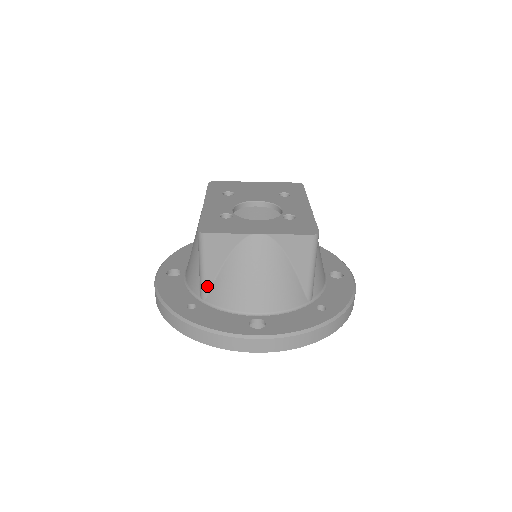
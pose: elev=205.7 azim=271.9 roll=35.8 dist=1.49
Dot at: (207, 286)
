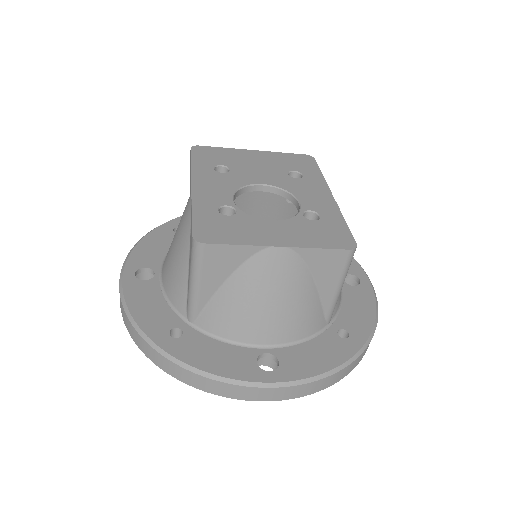
Dot at: (199, 307)
